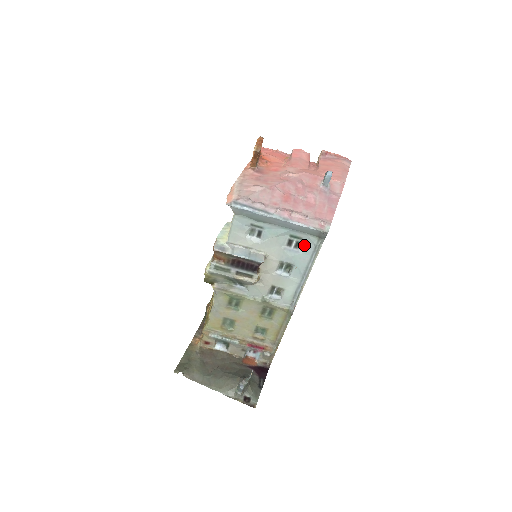
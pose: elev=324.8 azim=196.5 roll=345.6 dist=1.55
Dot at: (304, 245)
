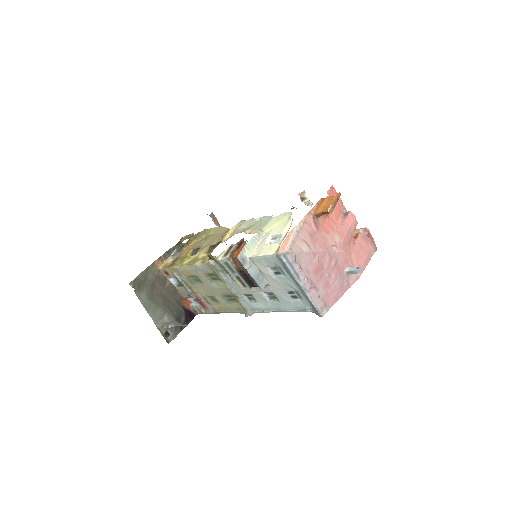
Dot at: (299, 301)
